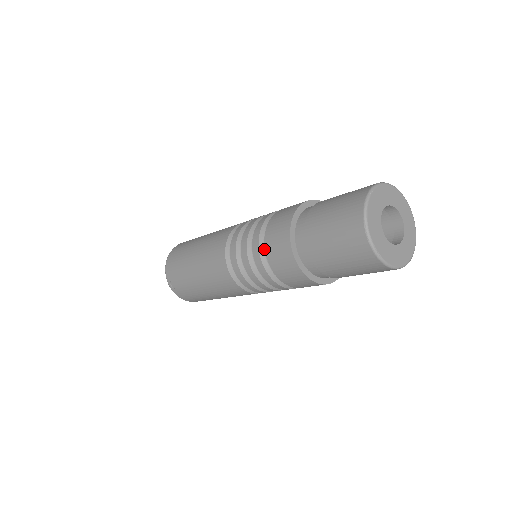
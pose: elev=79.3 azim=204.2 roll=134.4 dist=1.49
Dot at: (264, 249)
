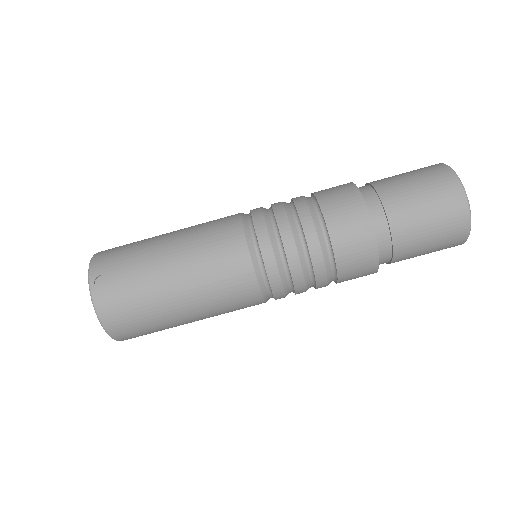
Dot at: (314, 208)
